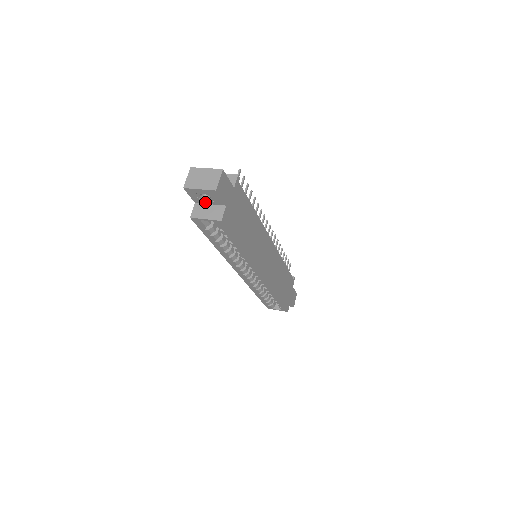
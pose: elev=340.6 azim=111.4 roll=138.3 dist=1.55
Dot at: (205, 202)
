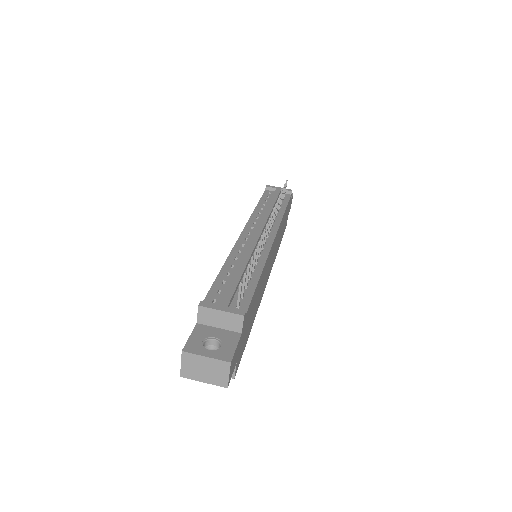
Dot at: occluded
